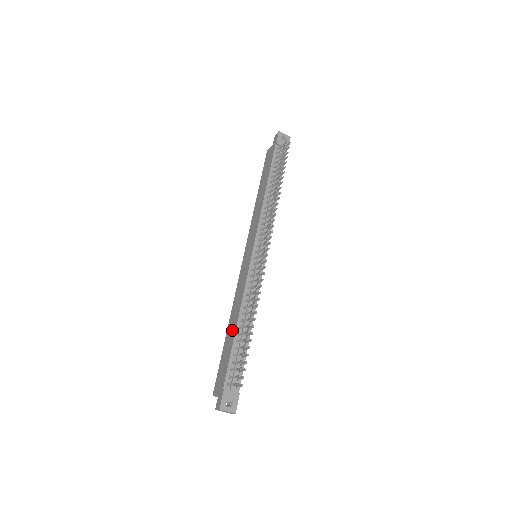
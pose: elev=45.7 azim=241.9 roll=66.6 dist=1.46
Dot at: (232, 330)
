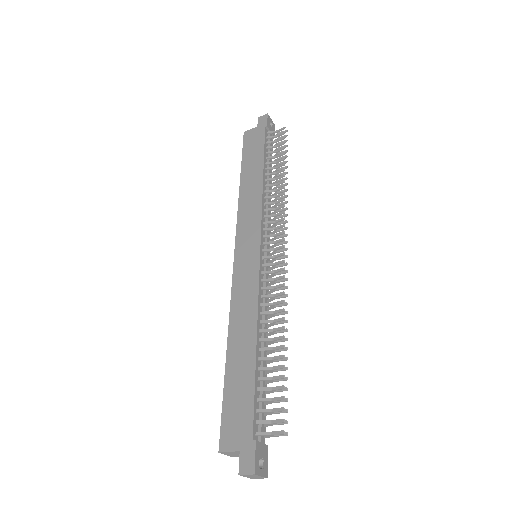
Dot at: (245, 353)
